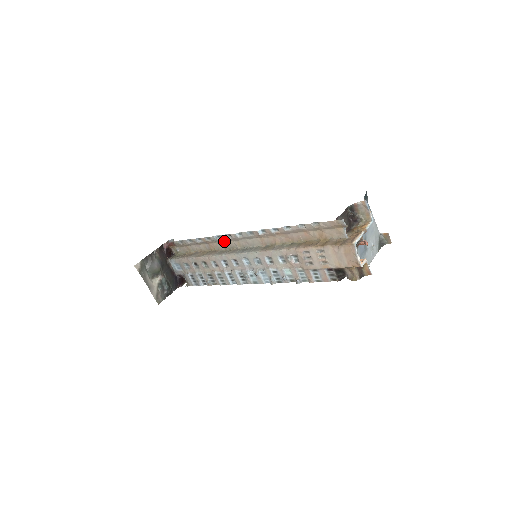
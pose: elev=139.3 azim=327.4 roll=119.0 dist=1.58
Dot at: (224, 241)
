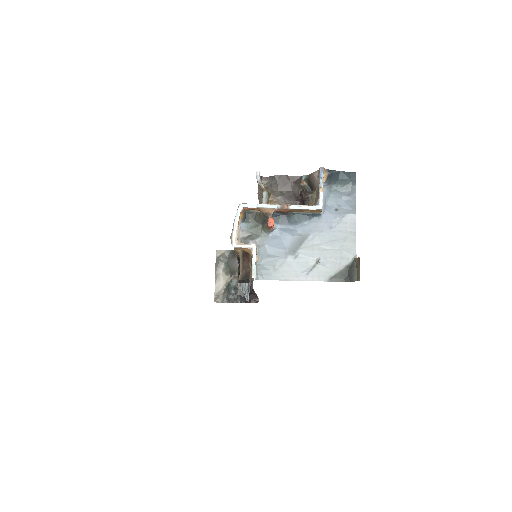
Dot at: occluded
